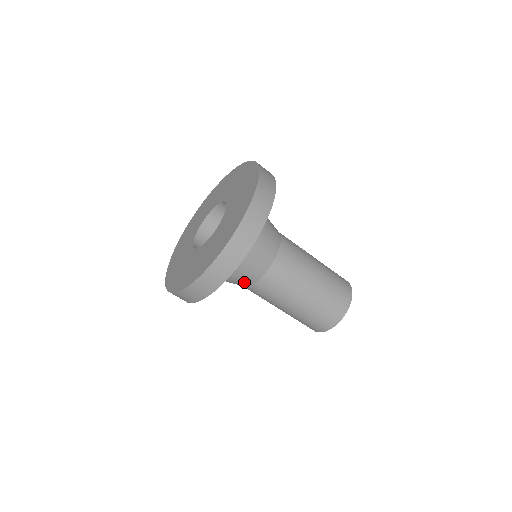
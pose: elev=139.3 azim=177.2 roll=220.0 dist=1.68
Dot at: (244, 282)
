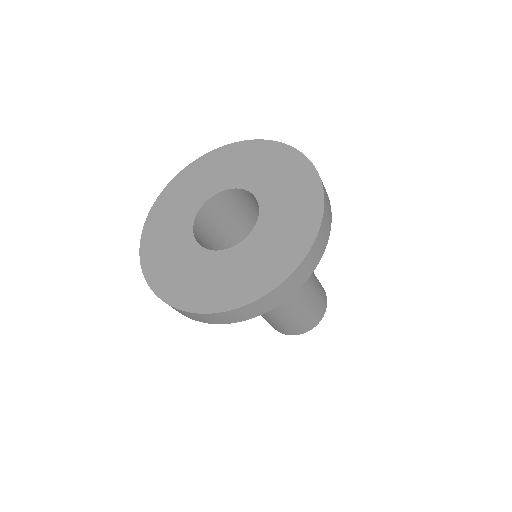
Dot at: occluded
